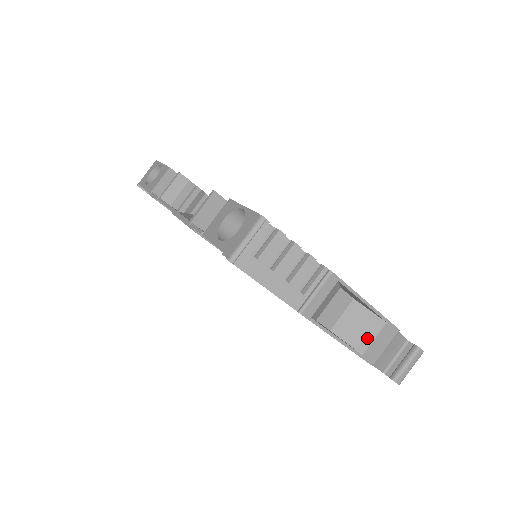
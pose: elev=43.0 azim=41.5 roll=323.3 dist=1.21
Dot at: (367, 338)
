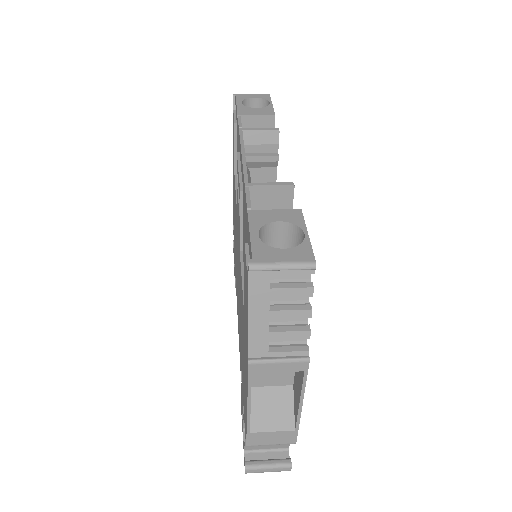
Dot at: (268, 424)
